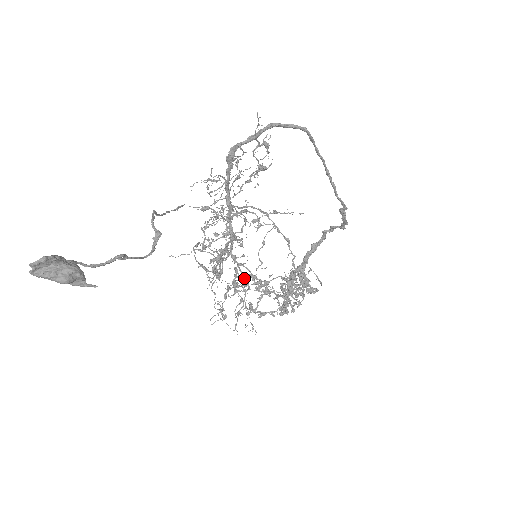
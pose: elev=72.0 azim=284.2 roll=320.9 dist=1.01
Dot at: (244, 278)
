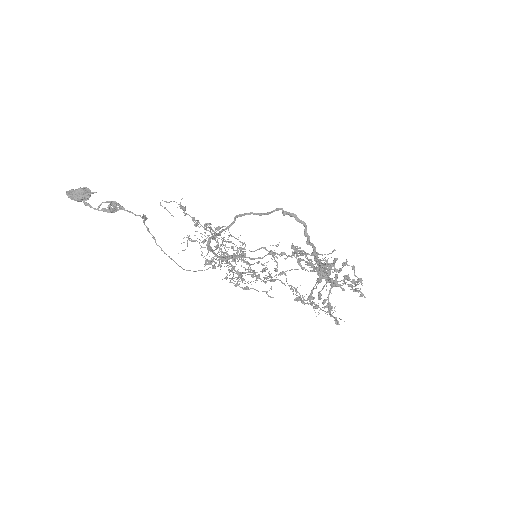
Dot at: (241, 247)
